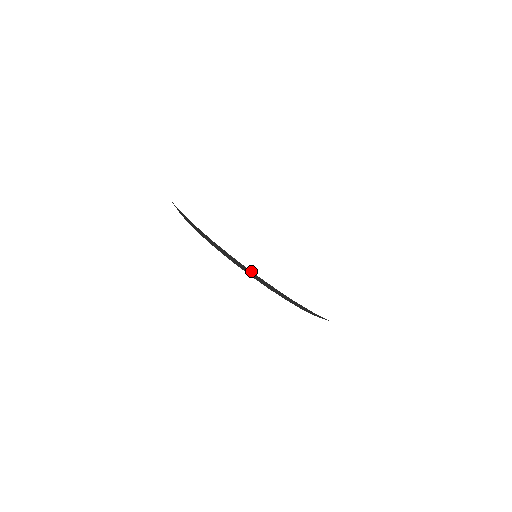
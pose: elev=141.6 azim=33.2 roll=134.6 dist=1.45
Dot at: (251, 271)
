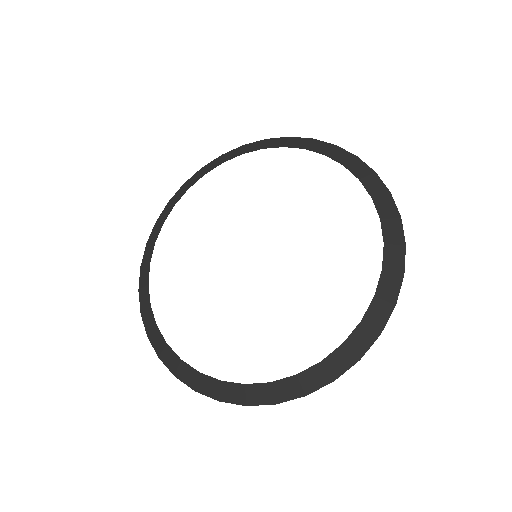
Dot at: (354, 155)
